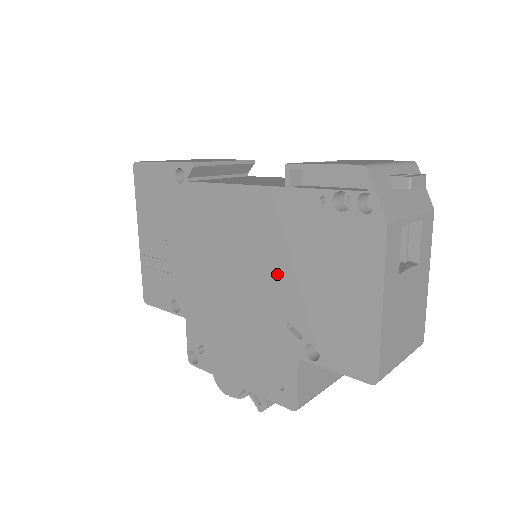
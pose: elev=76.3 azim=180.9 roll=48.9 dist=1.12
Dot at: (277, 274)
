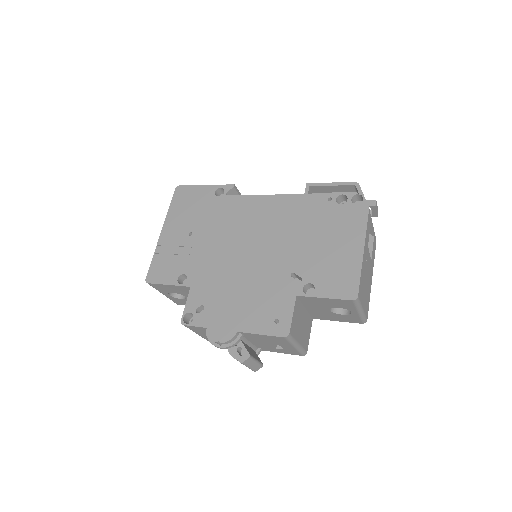
Dot at: (289, 243)
